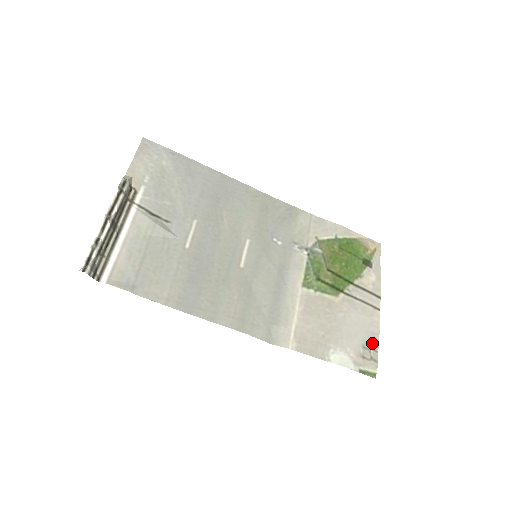
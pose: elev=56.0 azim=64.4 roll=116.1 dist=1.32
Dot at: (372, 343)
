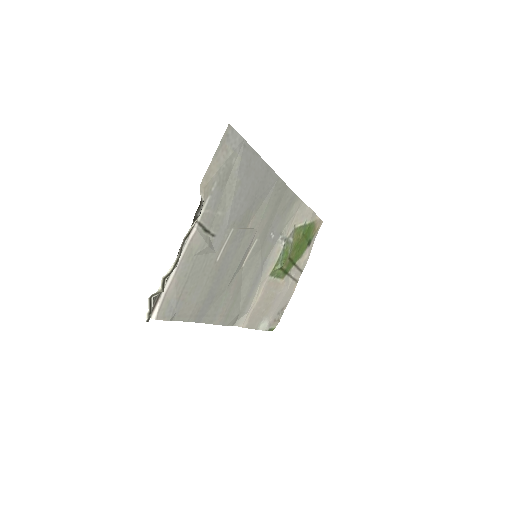
Dot at: (283, 309)
